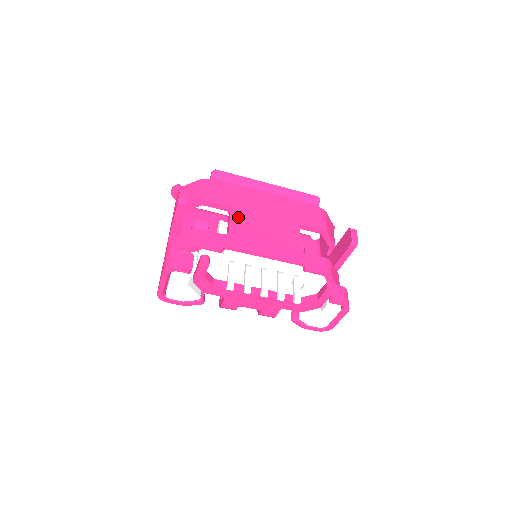
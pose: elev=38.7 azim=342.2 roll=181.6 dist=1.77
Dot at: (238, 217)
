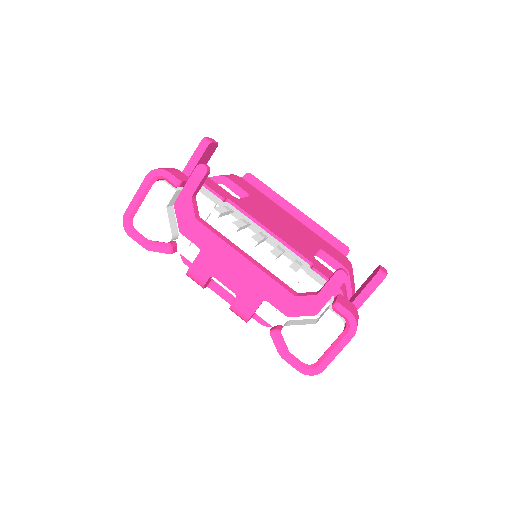
Dot at: (255, 202)
